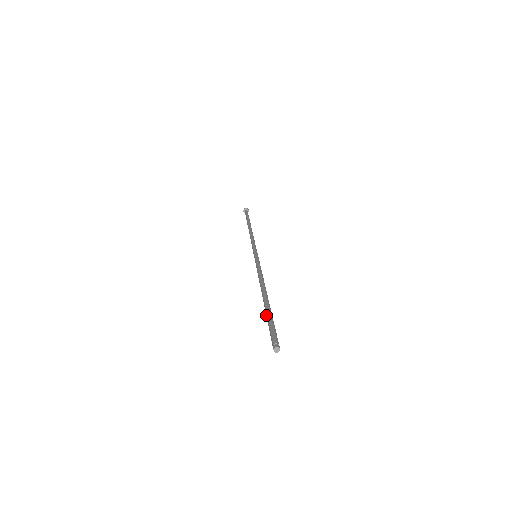
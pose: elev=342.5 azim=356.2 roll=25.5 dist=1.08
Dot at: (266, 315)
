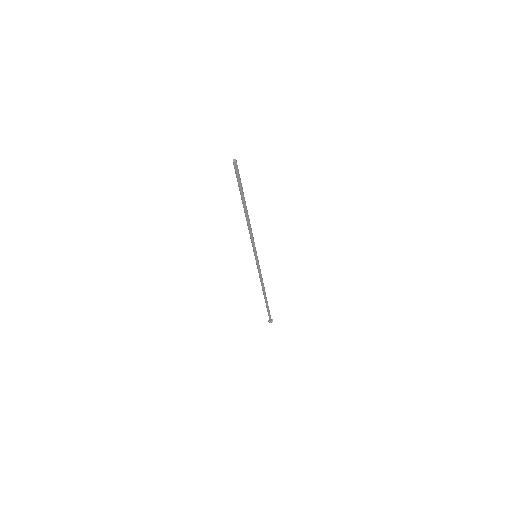
Dot at: (239, 190)
